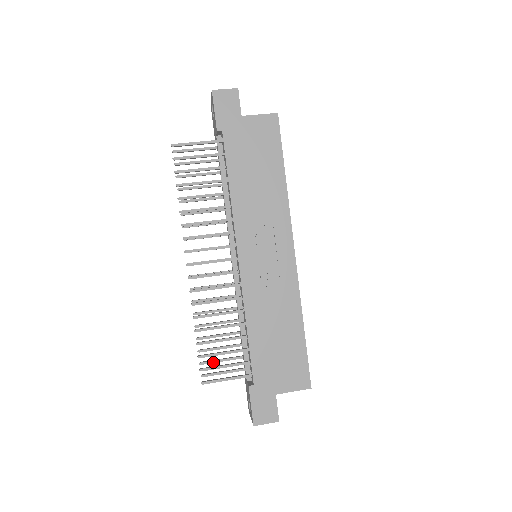
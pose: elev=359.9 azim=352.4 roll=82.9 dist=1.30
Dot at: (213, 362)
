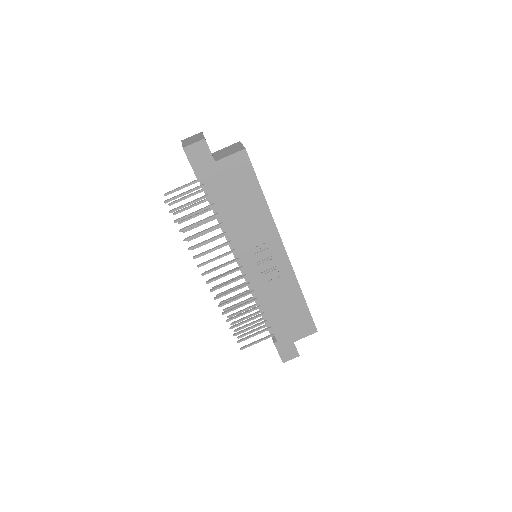
Dot at: (243, 328)
